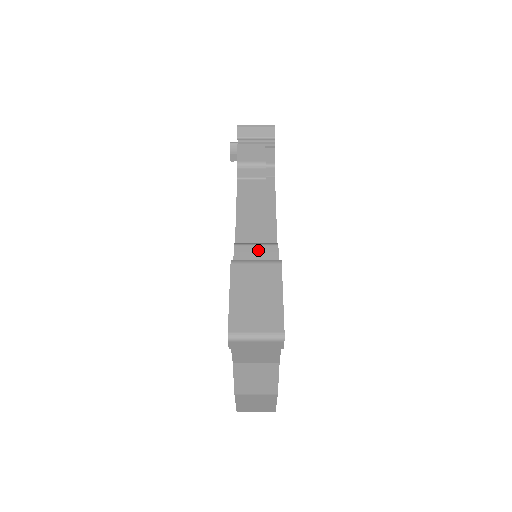
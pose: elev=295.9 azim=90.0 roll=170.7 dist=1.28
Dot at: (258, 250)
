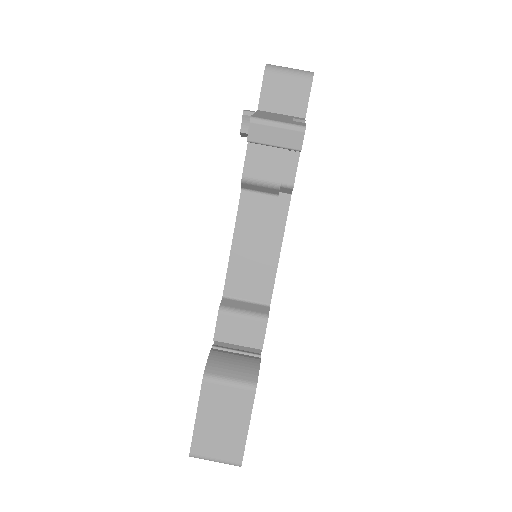
Dot at: (244, 324)
